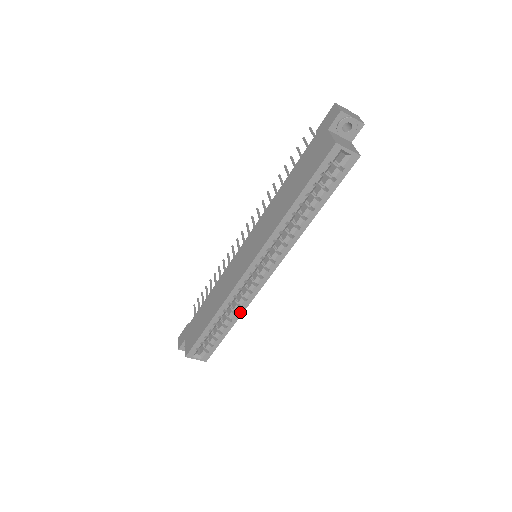
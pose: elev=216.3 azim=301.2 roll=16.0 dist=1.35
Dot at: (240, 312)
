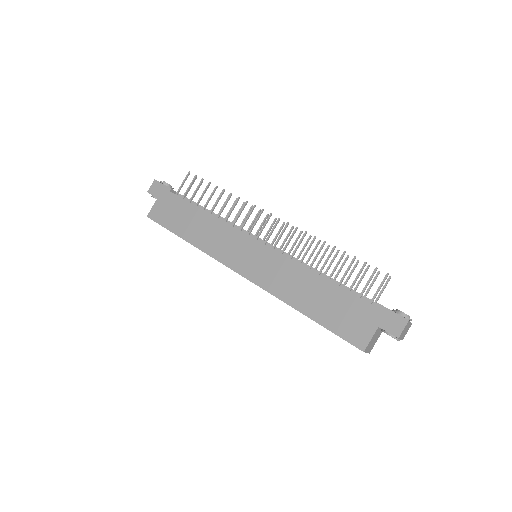
Dot at: occluded
